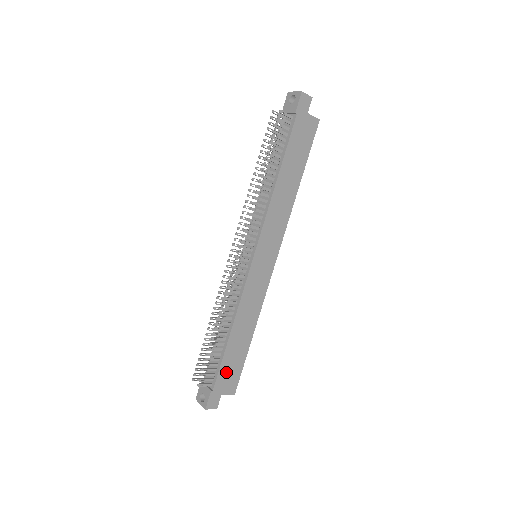
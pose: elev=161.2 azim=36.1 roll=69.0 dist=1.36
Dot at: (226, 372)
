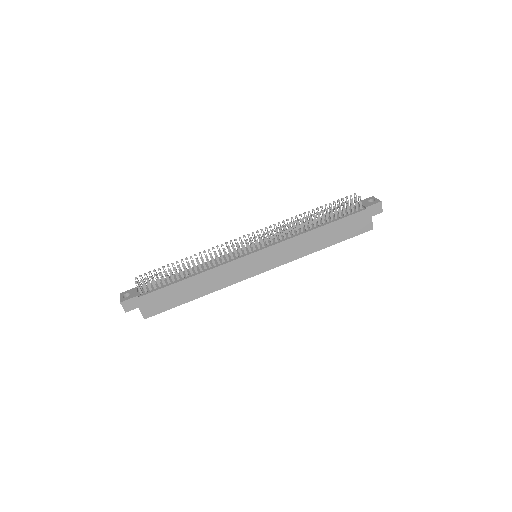
Dot at: (159, 297)
